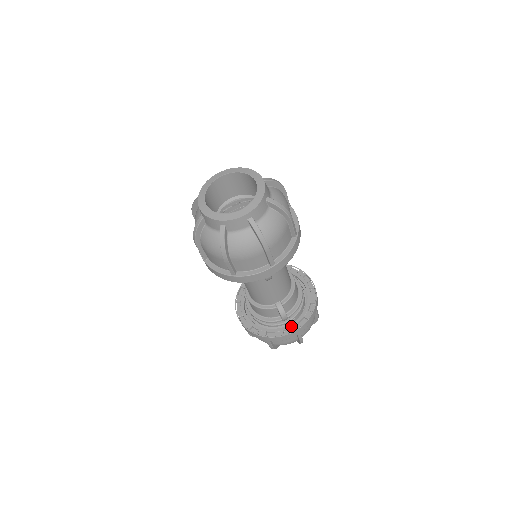
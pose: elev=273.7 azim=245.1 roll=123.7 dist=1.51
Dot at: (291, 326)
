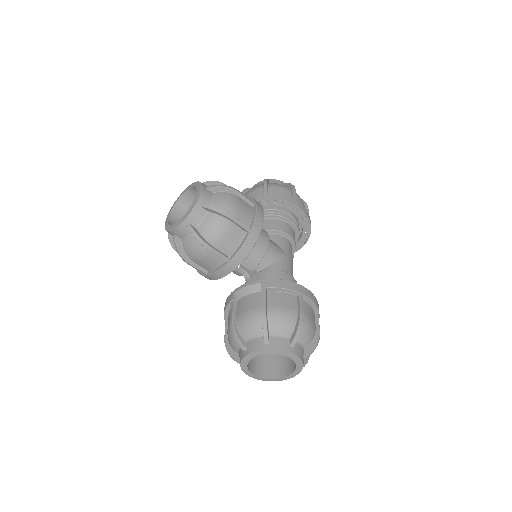
Dot at: occluded
